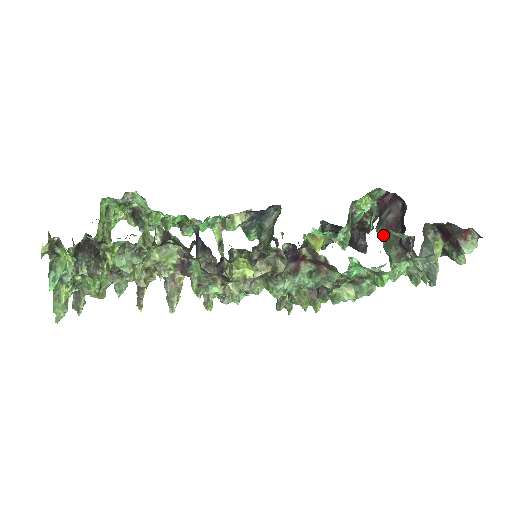
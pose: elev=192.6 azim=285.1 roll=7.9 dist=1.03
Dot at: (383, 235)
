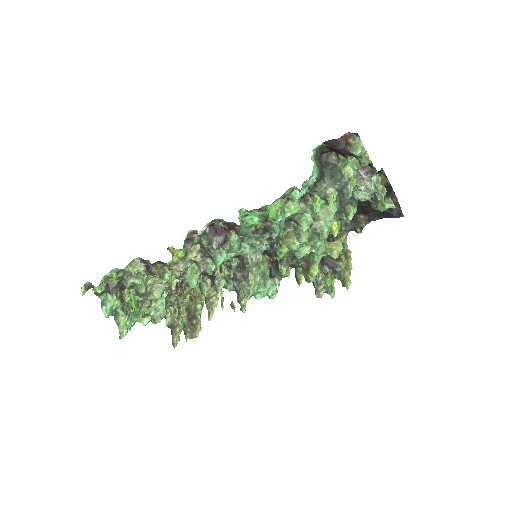
Dot at: occluded
